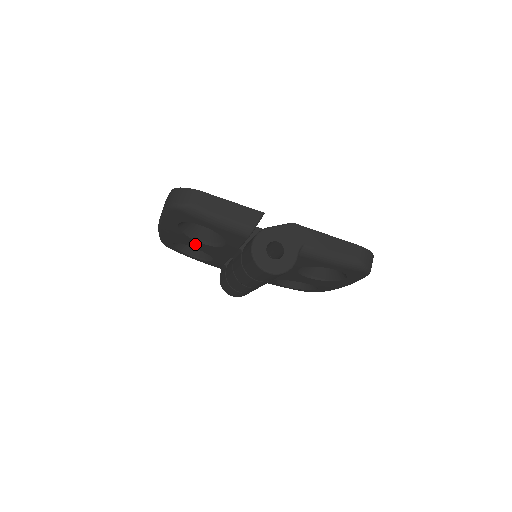
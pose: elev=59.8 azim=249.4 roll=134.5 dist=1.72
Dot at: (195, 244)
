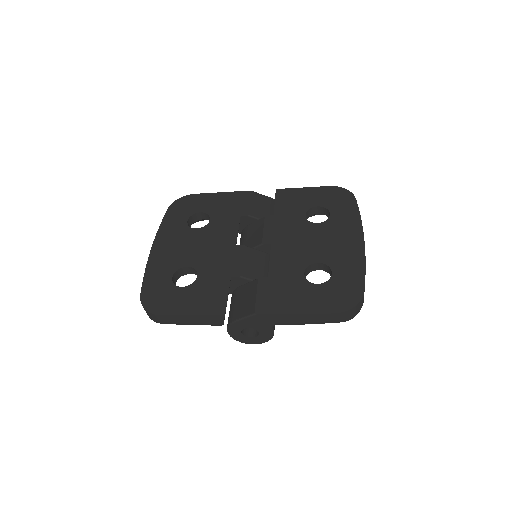
Dot at: occluded
